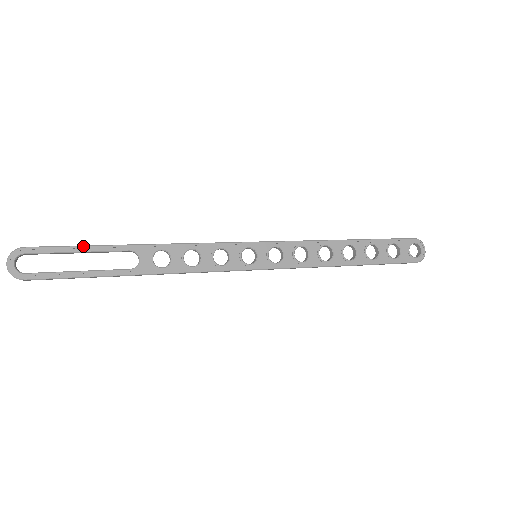
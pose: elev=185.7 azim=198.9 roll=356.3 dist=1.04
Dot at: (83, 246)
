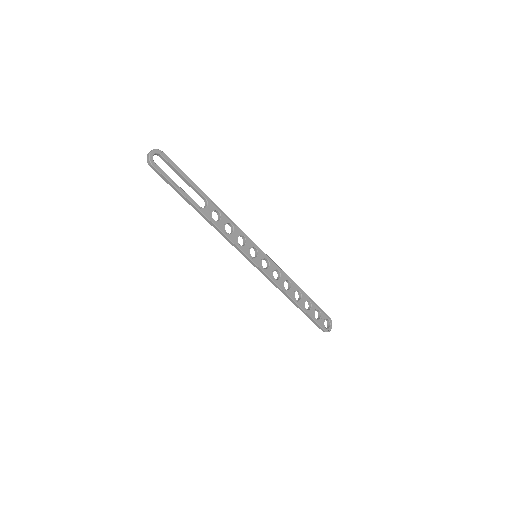
Dot at: occluded
